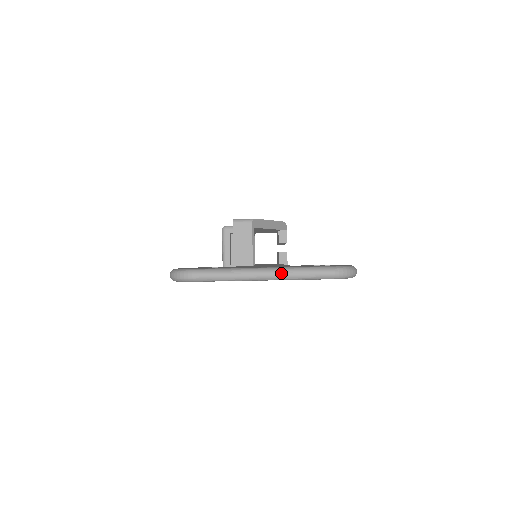
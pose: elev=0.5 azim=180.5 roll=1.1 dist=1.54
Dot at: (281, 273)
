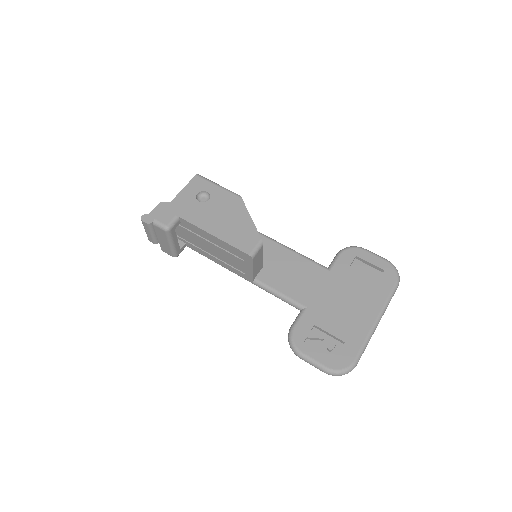
Dot at: occluded
